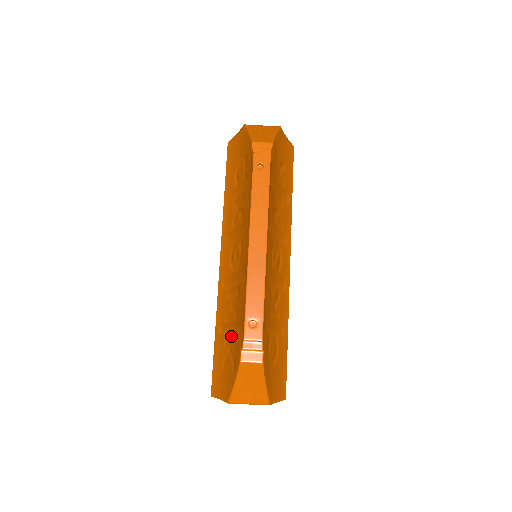
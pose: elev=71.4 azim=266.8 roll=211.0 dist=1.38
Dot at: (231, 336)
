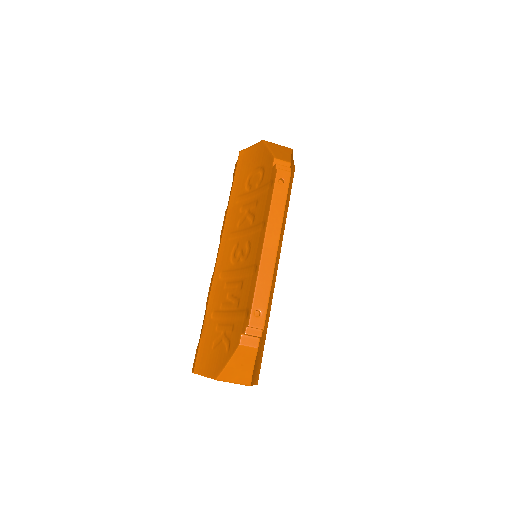
Dot at: (226, 322)
